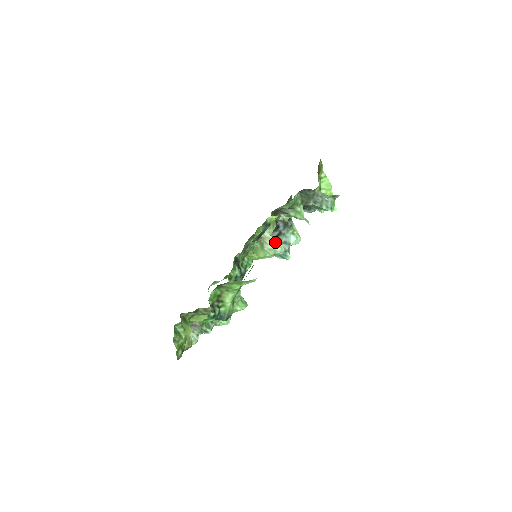
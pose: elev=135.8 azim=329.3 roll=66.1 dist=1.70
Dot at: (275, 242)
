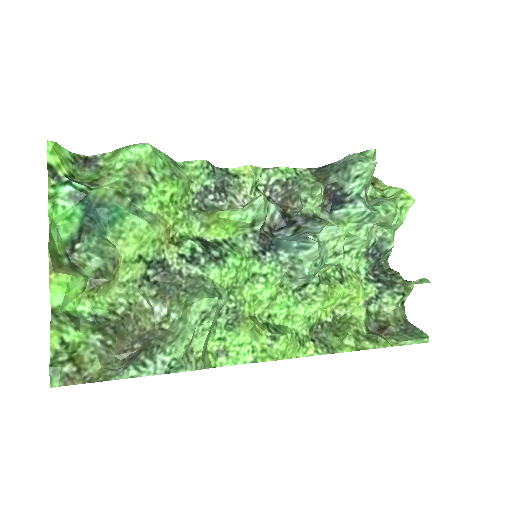
Dot at: occluded
